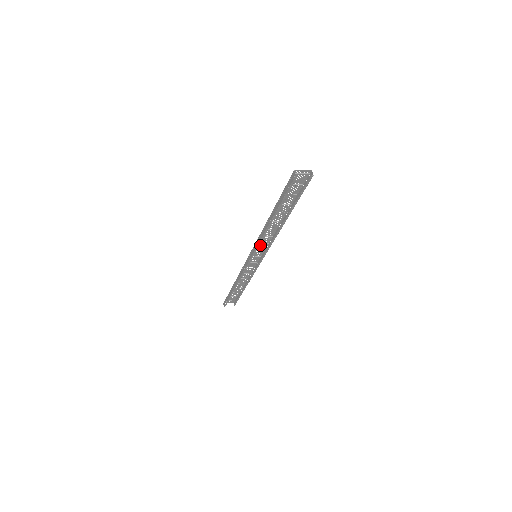
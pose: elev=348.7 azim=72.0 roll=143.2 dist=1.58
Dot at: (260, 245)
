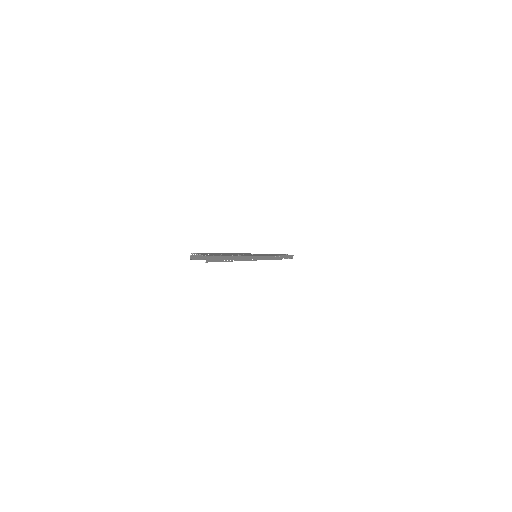
Dot at: (249, 254)
